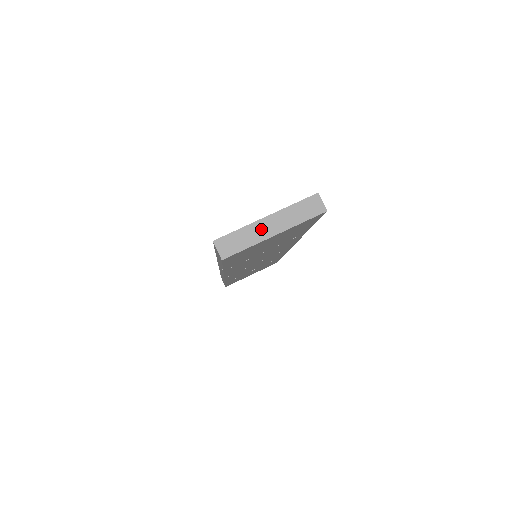
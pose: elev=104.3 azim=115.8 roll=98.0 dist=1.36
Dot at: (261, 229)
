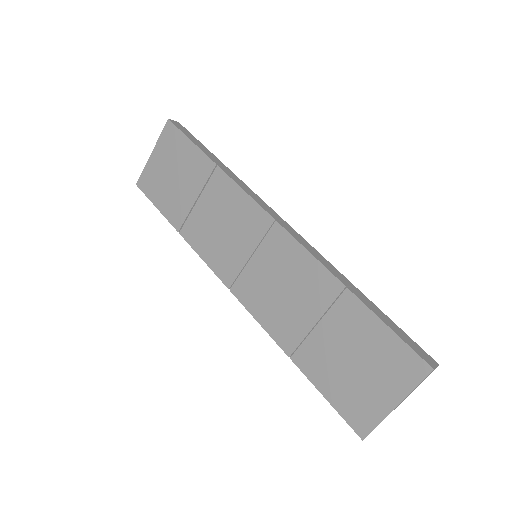
Dot at: occluded
